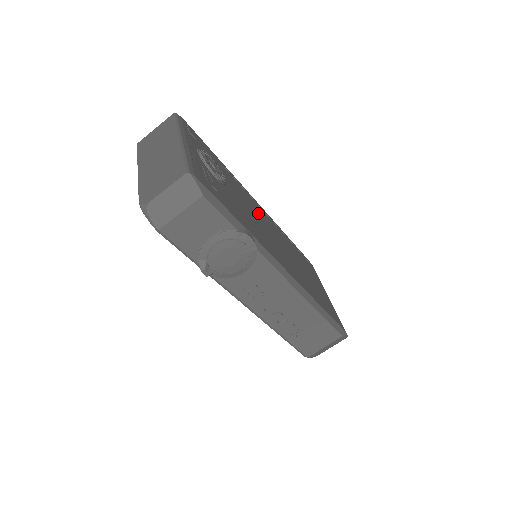
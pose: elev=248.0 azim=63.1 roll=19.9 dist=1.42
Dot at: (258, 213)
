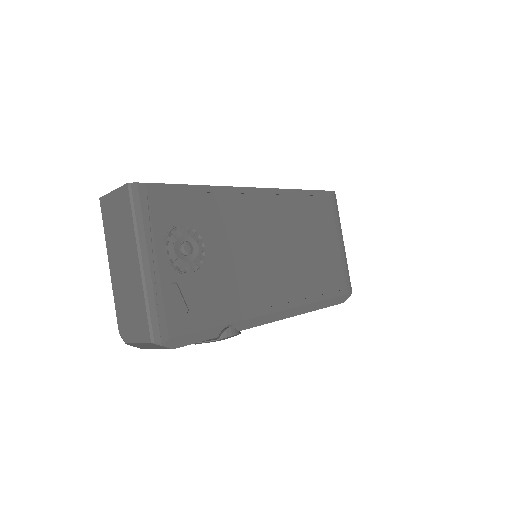
Dot at: (254, 225)
